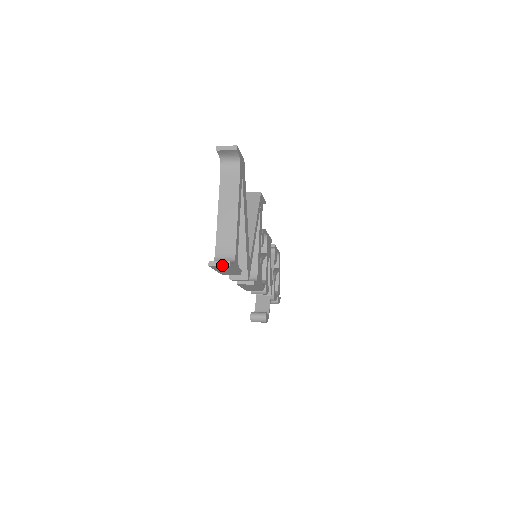
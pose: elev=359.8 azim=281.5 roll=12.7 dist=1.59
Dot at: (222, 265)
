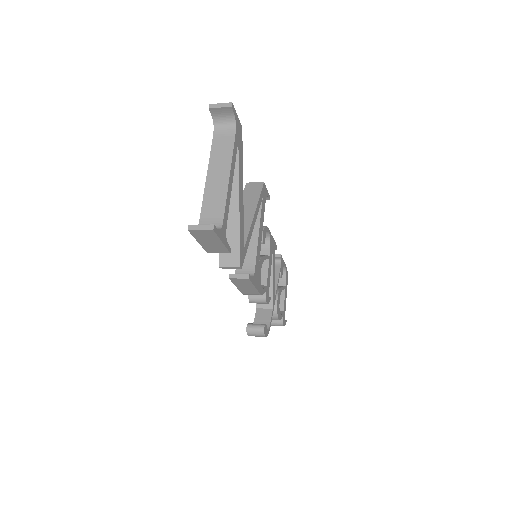
Dot at: (204, 229)
